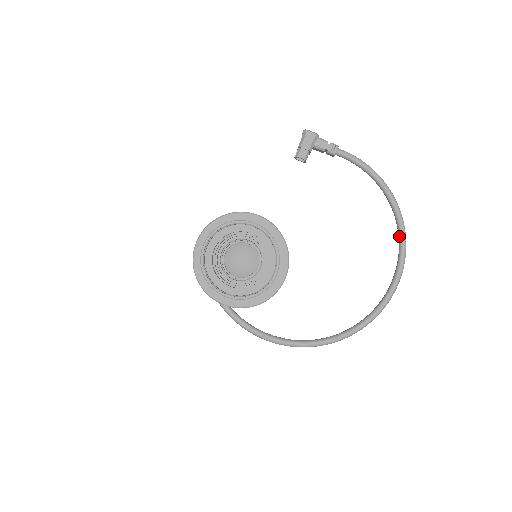
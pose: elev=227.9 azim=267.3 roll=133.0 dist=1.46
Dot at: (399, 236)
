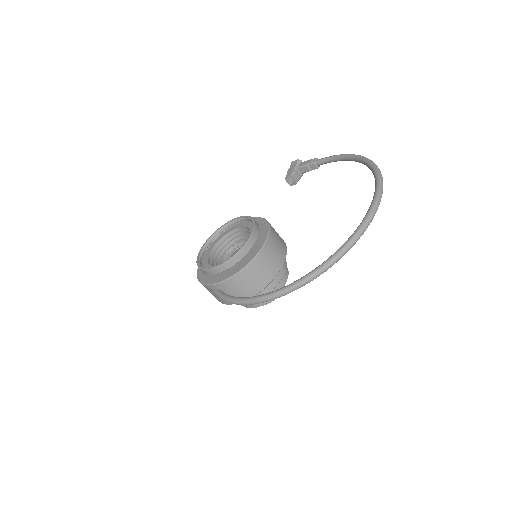
Dot at: occluded
